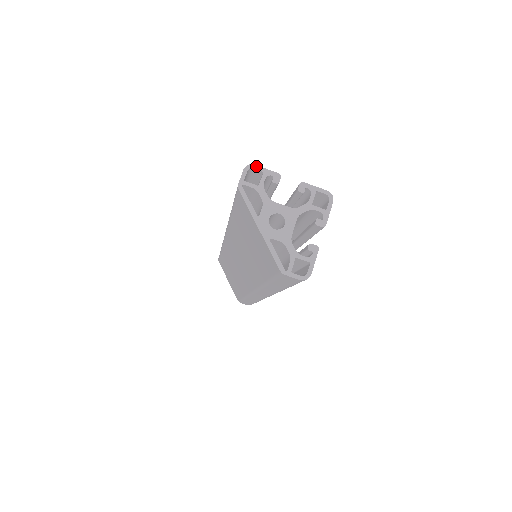
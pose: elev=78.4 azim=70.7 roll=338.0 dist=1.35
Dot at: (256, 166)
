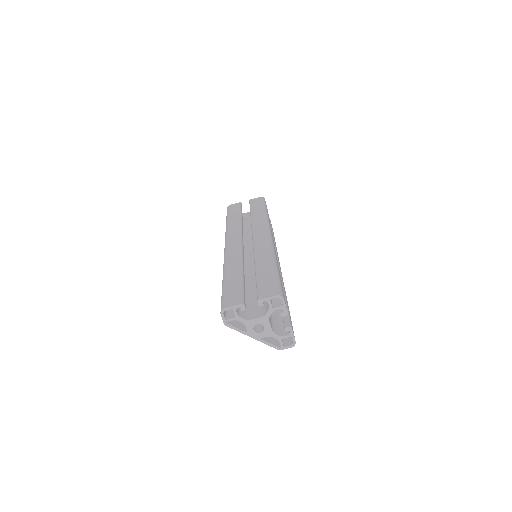
Dot at: (226, 308)
